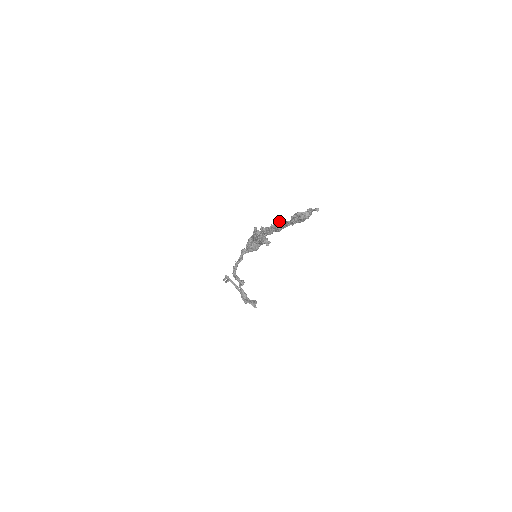
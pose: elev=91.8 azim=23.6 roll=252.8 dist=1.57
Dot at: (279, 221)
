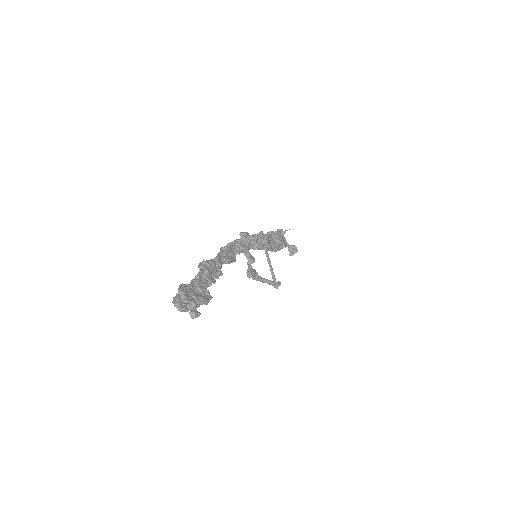
Dot at: (200, 267)
